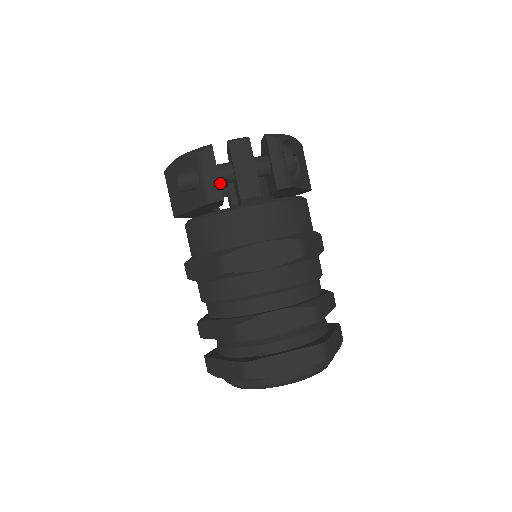
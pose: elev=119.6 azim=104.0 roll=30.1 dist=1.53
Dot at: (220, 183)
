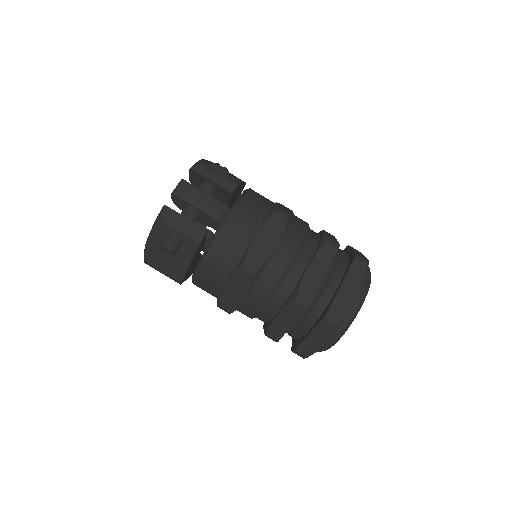
Dot at: (194, 223)
